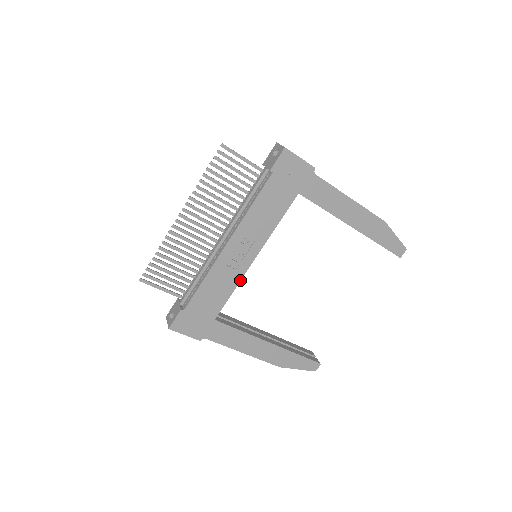
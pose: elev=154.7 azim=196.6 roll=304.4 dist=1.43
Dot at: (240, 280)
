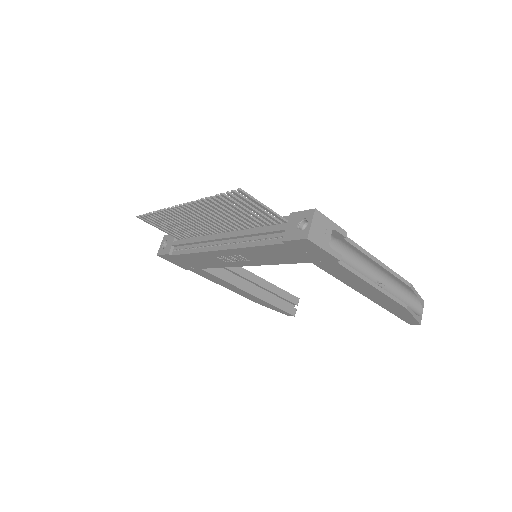
Dot at: occluded
